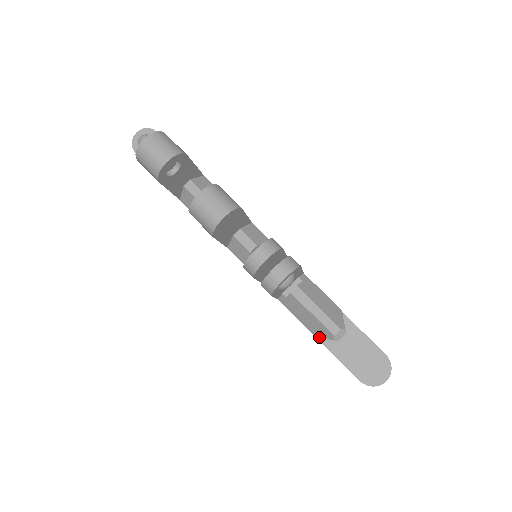
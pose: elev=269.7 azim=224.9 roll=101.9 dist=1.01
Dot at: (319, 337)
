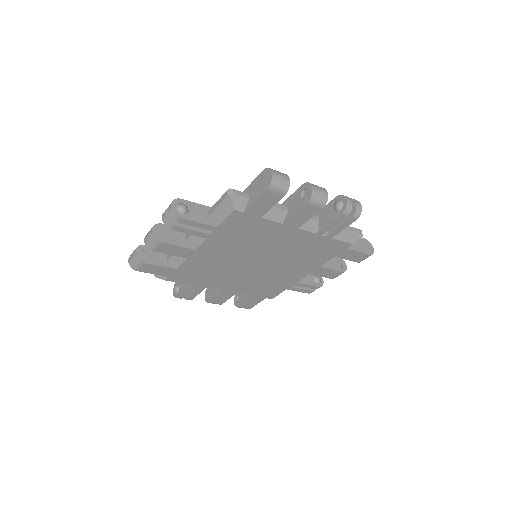
Dot at: occluded
